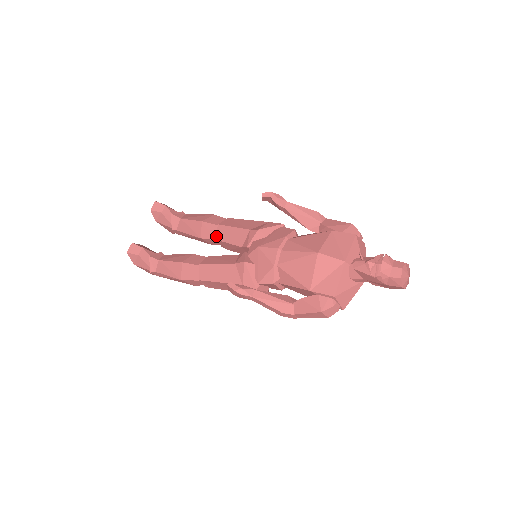
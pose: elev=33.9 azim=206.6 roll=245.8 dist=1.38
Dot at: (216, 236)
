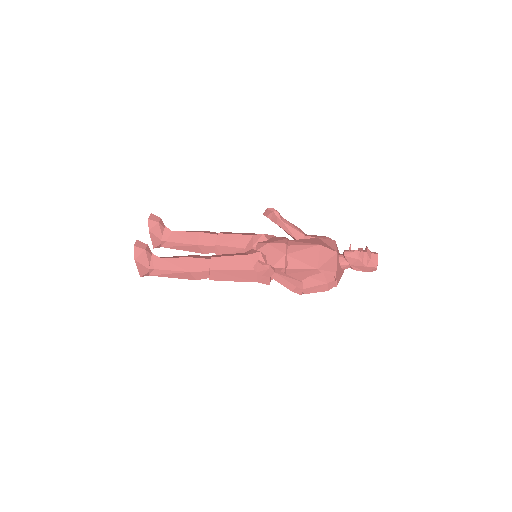
Dot at: (216, 242)
